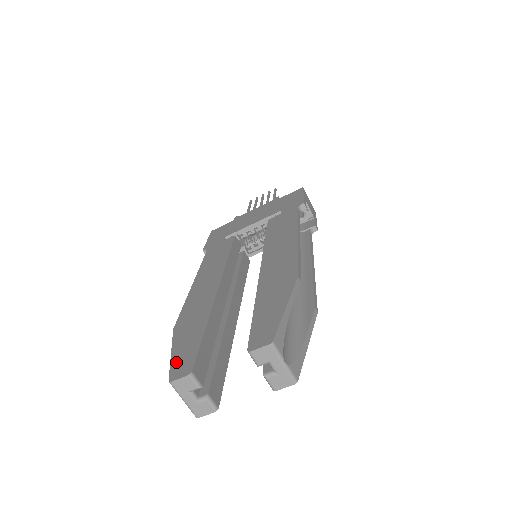
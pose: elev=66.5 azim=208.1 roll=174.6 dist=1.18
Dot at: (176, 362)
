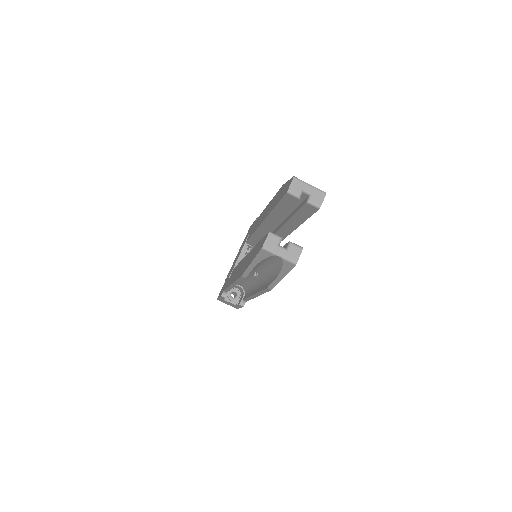
Dot at: (257, 252)
